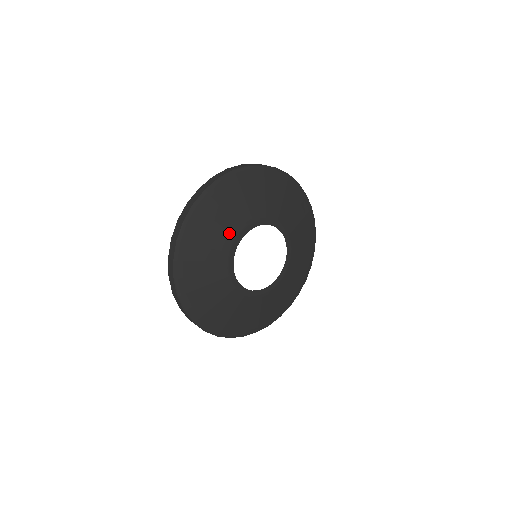
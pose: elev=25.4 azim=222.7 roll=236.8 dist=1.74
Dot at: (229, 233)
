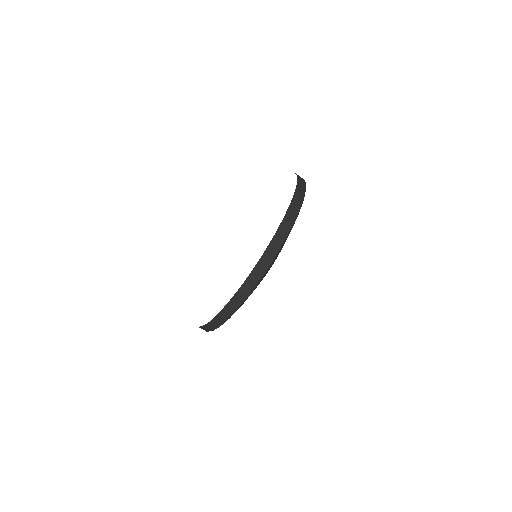
Dot at: occluded
